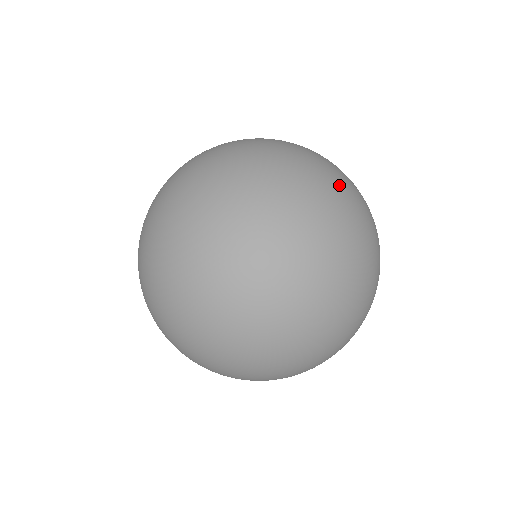
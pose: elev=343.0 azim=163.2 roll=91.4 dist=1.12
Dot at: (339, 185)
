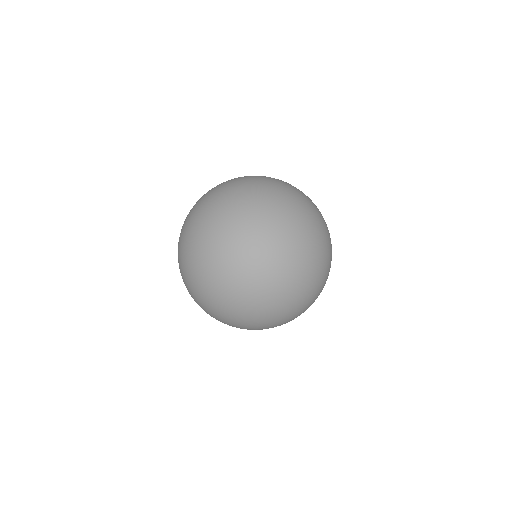
Dot at: (310, 204)
